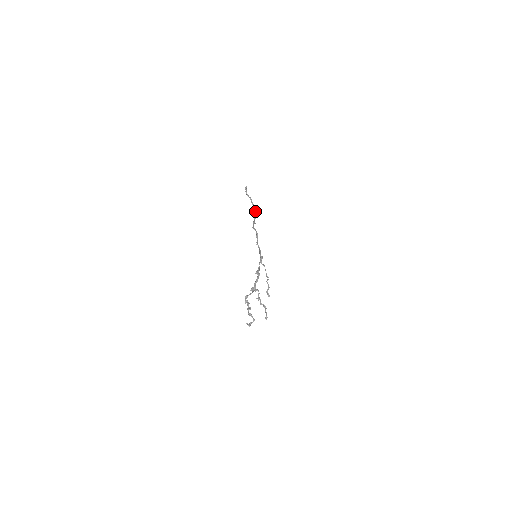
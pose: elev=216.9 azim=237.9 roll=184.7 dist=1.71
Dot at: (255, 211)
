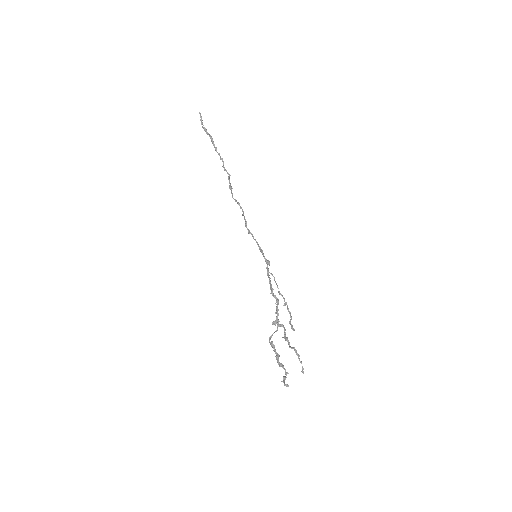
Dot at: (223, 162)
